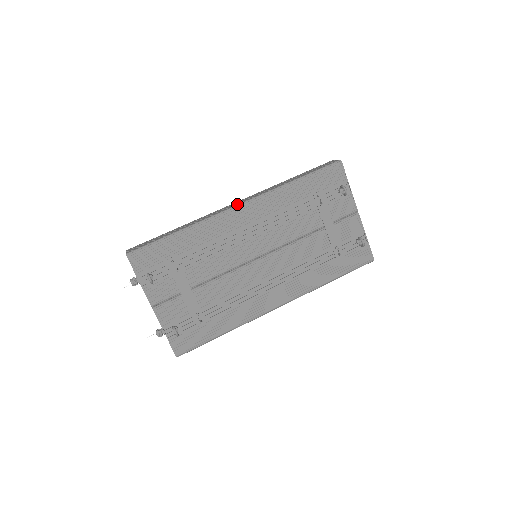
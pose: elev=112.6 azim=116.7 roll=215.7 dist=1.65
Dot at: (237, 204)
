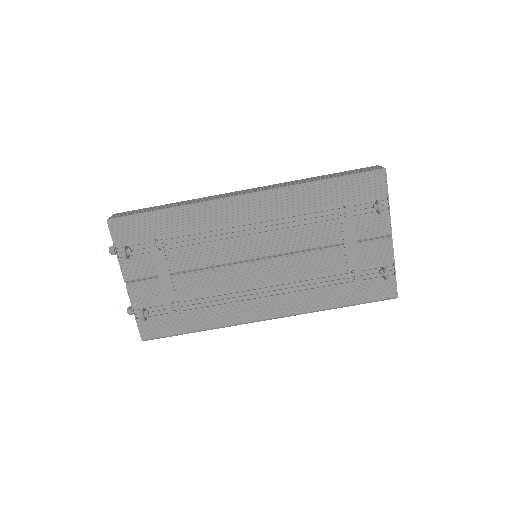
Dot at: (244, 193)
